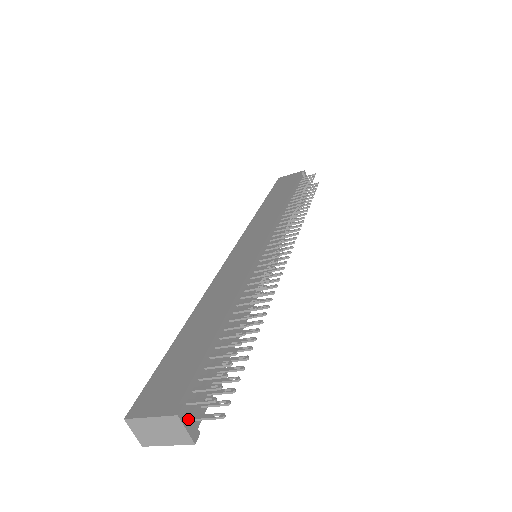
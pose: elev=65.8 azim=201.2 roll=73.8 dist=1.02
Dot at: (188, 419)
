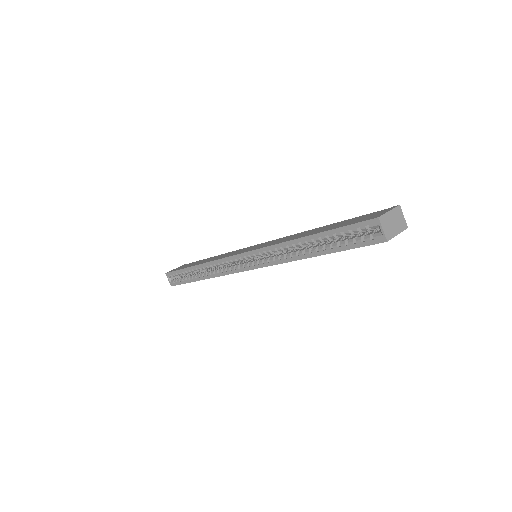
Dot at: occluded
